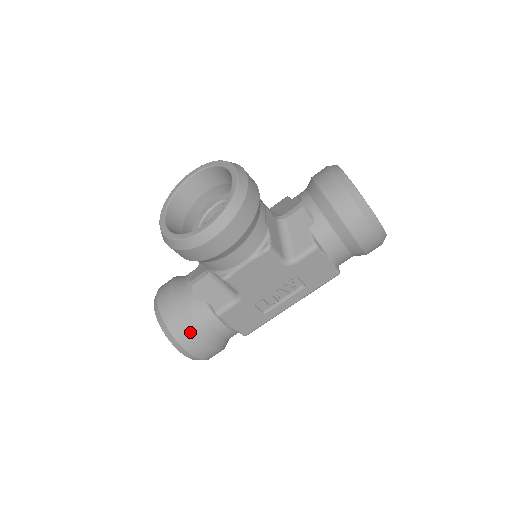
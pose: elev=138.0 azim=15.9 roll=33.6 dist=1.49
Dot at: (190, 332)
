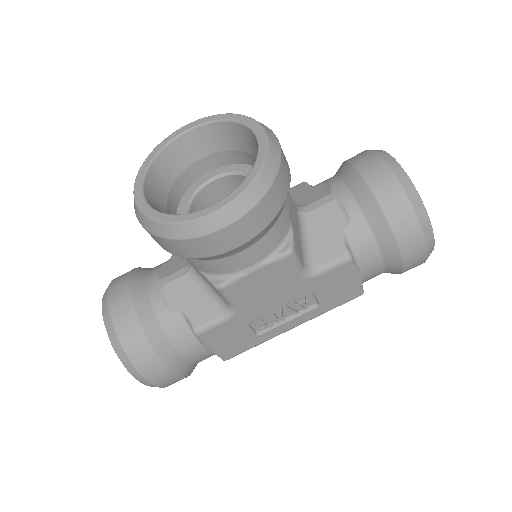
Dot at: (153, 352)
